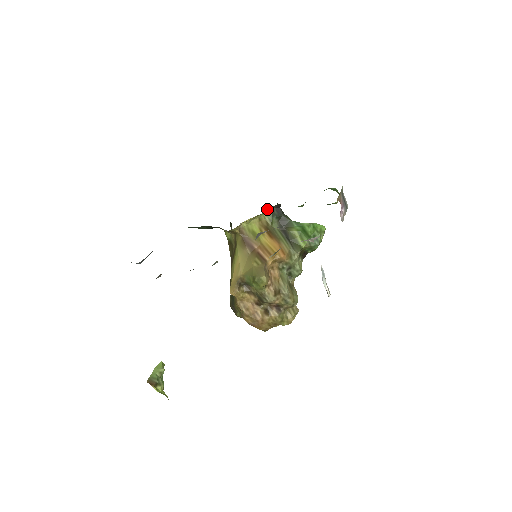
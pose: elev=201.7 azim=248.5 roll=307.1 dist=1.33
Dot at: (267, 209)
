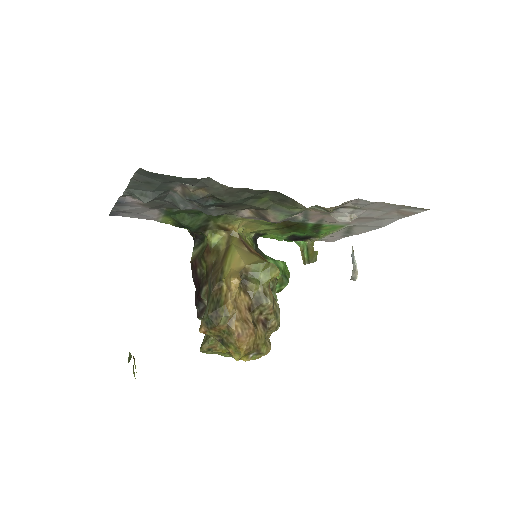
Dot at: (250, 234)
